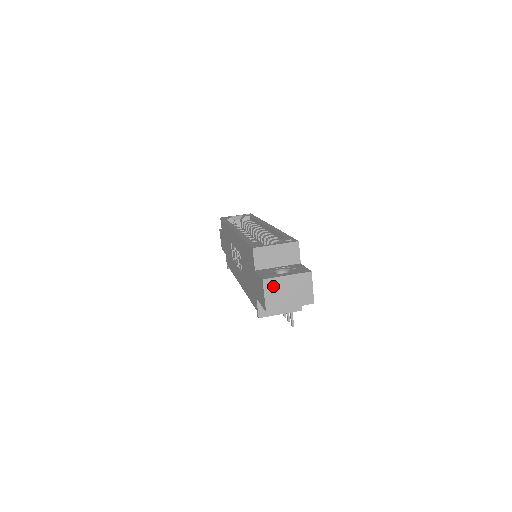
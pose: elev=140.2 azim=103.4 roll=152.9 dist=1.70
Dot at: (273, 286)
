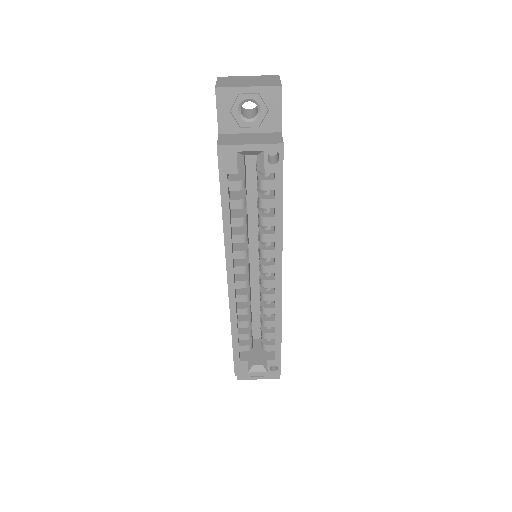
Dot at: occluded
